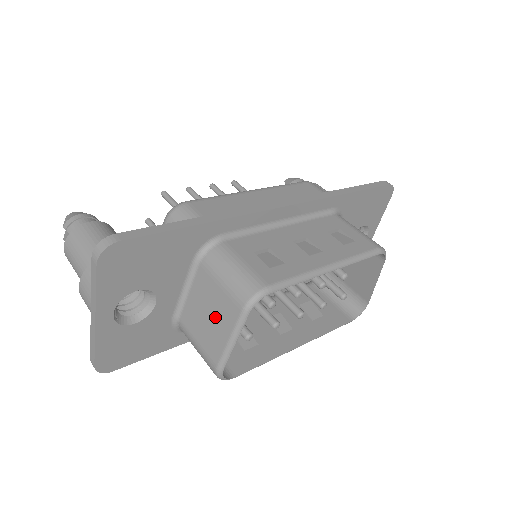
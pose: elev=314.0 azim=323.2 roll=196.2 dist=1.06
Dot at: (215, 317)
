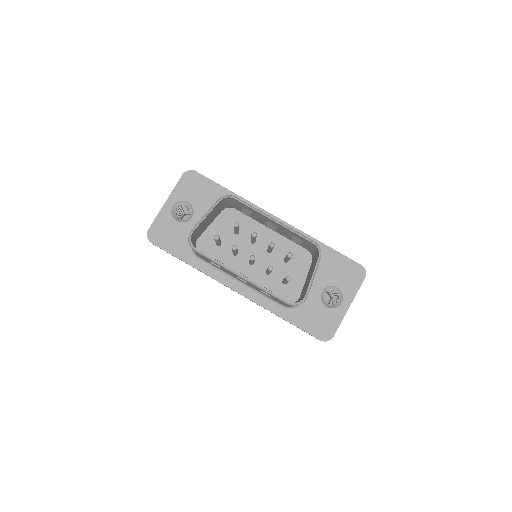
Dot at: occluded
